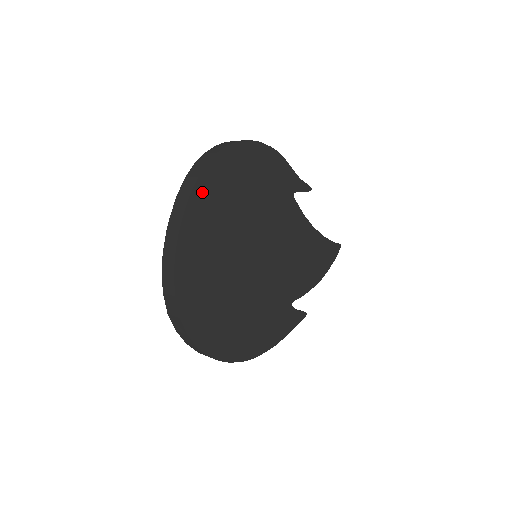
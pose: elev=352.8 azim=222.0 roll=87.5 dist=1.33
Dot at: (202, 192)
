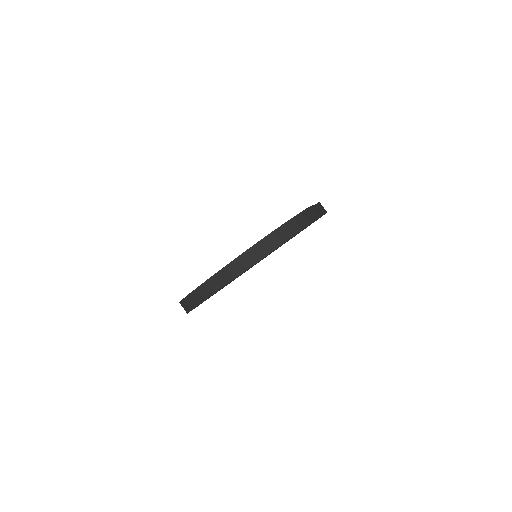
Dot at: occluded
